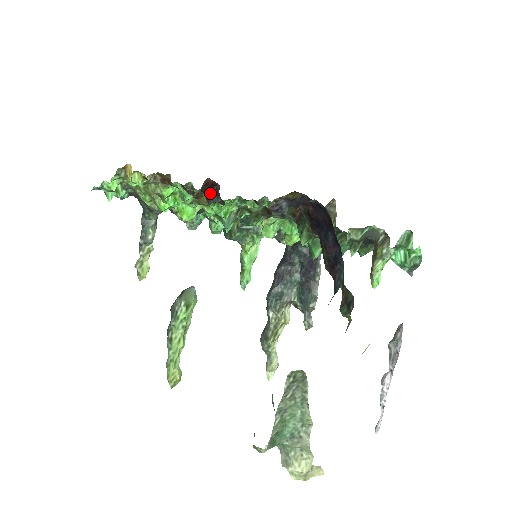
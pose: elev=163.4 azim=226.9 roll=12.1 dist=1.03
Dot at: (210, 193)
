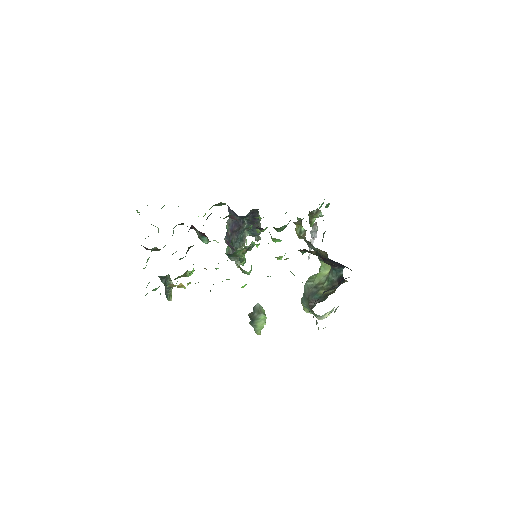
Dot at: occluded
